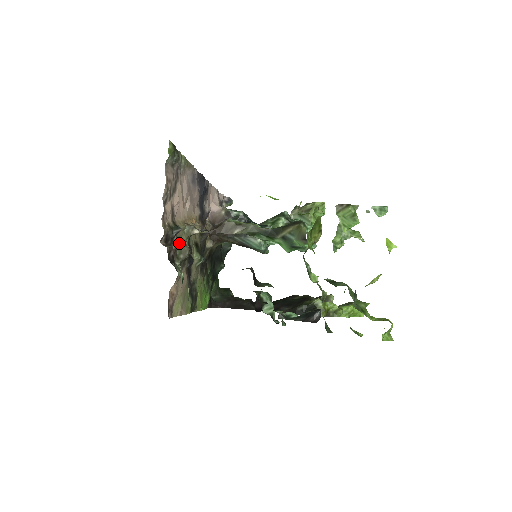
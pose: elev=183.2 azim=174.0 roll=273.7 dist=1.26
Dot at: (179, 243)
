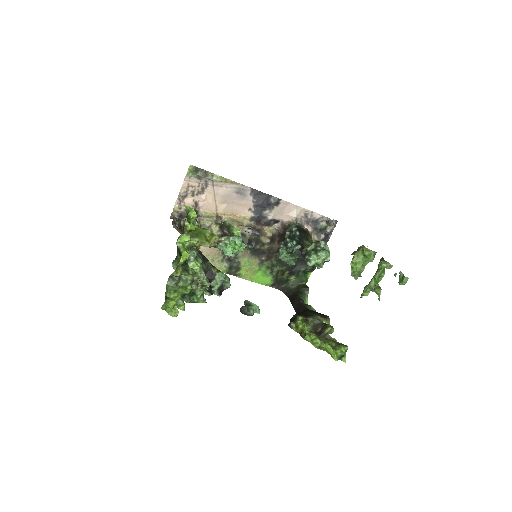
Dot at: (204, 224)
